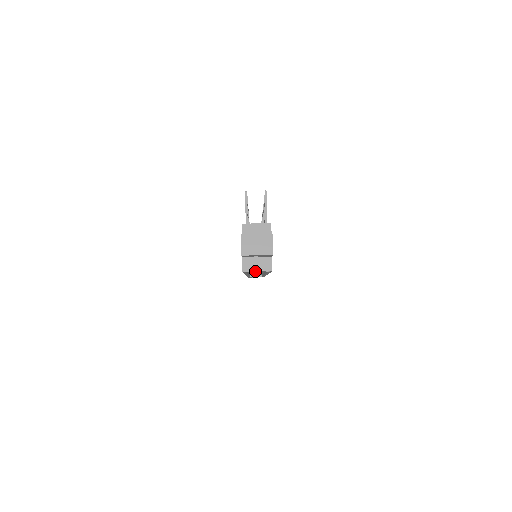
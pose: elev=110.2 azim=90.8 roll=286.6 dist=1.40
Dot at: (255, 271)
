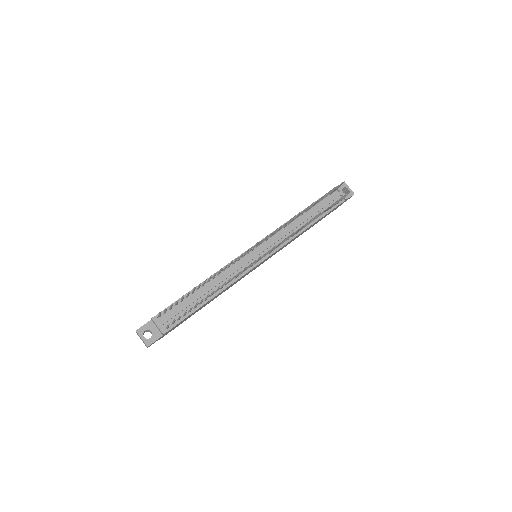
Dot at: occluded
